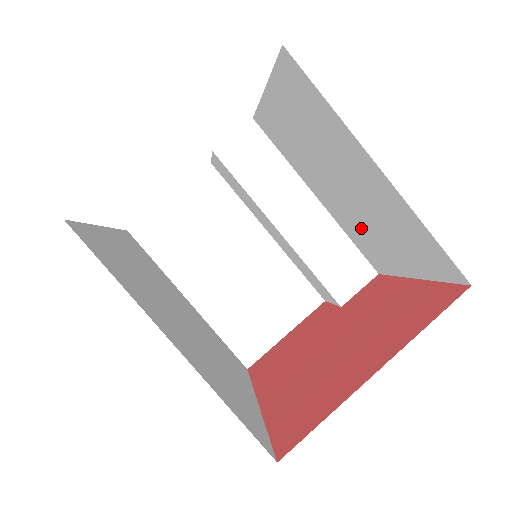
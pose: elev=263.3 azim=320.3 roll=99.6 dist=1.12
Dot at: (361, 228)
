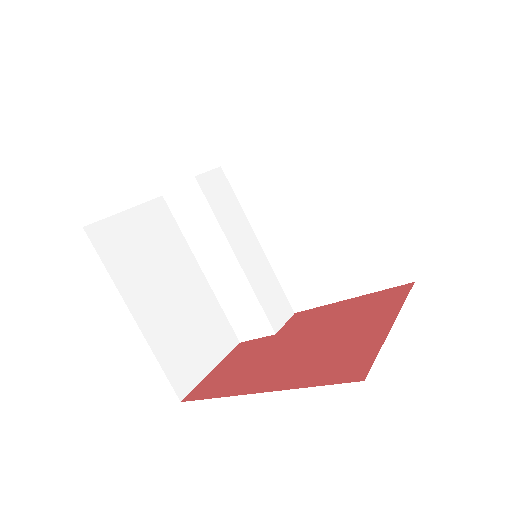
Dot at: (307, 261)
